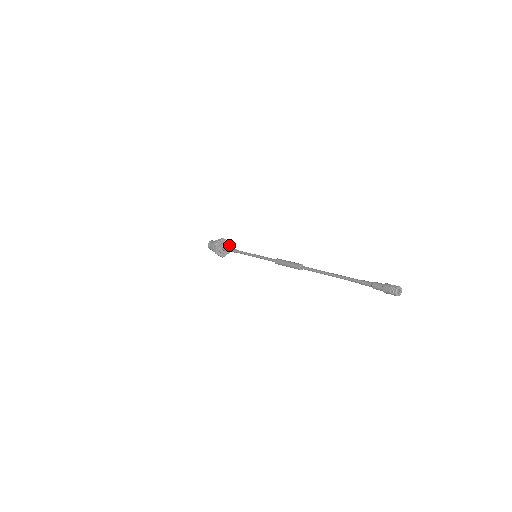
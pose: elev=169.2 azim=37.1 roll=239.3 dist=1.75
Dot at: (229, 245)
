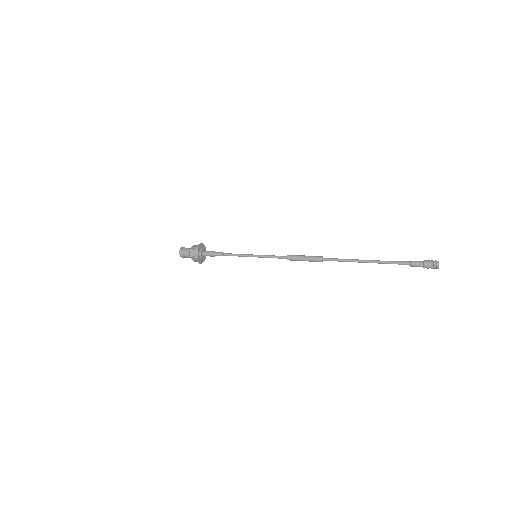
Dot at: (203, 246)
